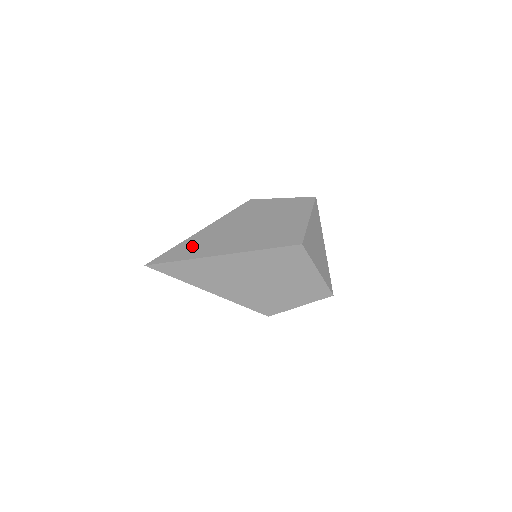
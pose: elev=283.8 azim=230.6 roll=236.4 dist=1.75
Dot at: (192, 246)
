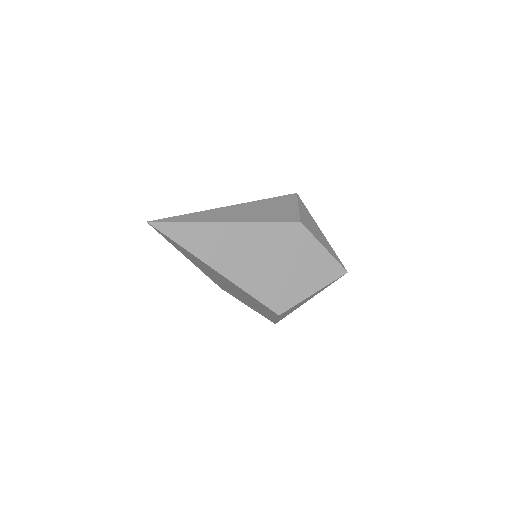
Dot at: (202, 236)
